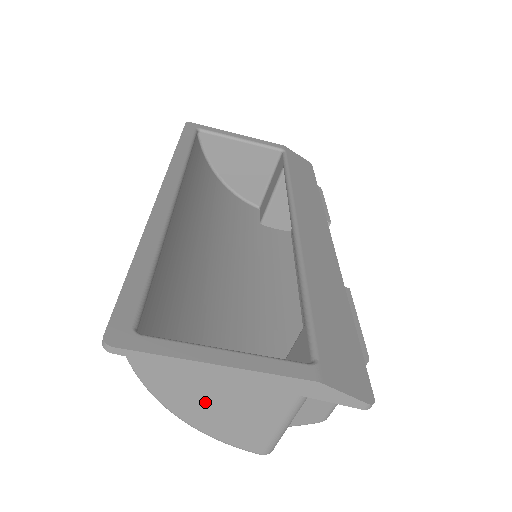
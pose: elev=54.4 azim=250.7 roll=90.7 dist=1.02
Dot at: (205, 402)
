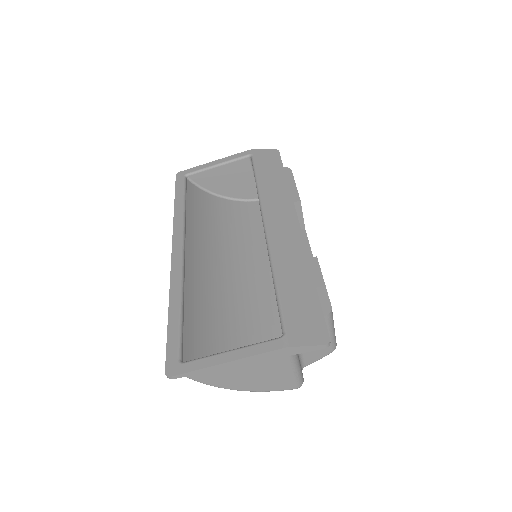
Dot at: (240, 378)
